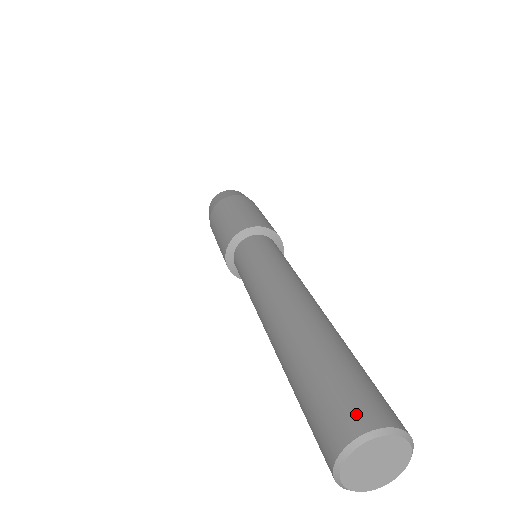
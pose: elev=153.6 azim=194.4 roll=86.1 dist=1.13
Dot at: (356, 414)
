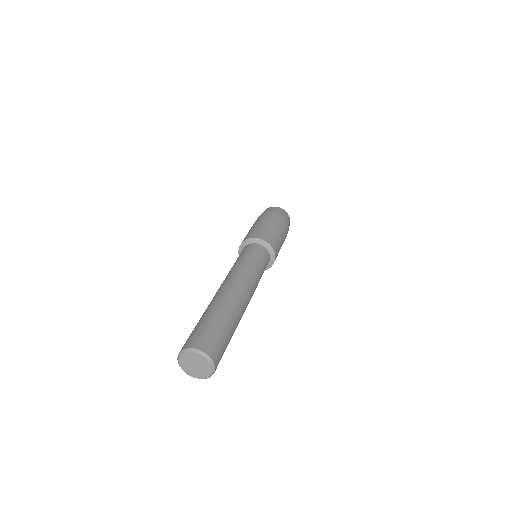
Dot at: (184, 345)
